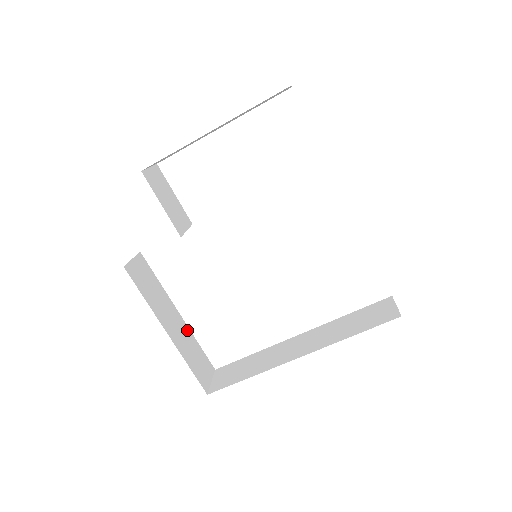
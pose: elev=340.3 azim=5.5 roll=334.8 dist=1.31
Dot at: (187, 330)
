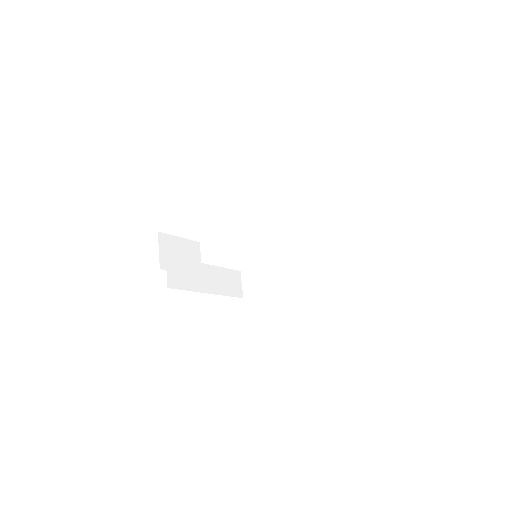
Dot at: (216, 269)
